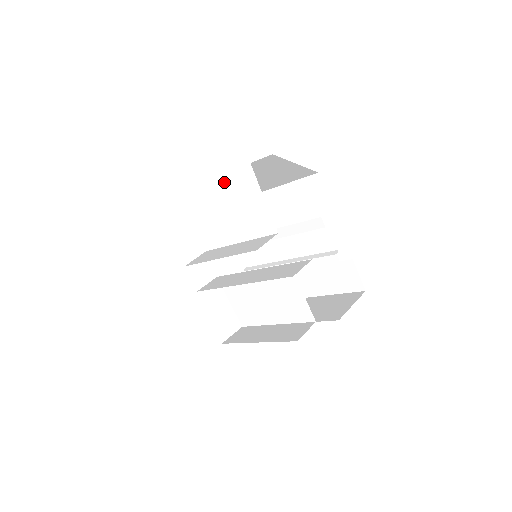
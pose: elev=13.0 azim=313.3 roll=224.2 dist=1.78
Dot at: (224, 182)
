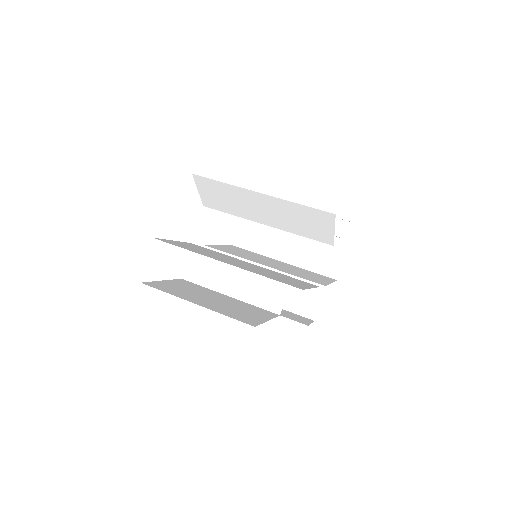
Dot at: (225, 262)
